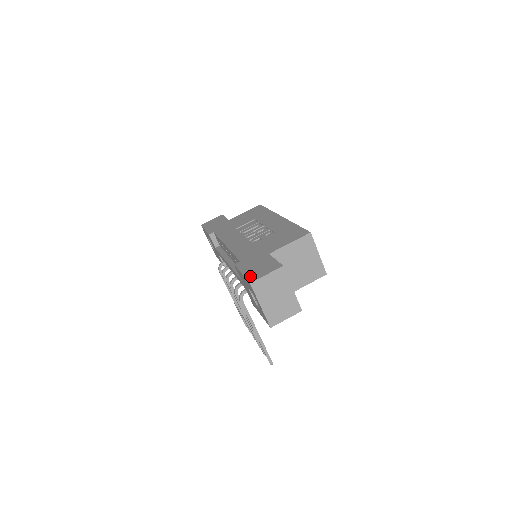
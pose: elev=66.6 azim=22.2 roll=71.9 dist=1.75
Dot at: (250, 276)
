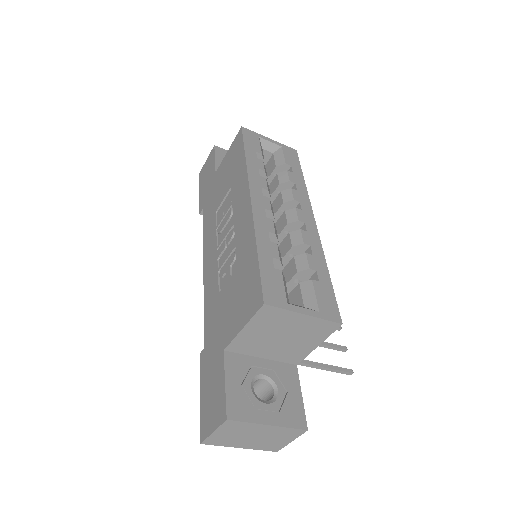
Dot at: (202, 418)
